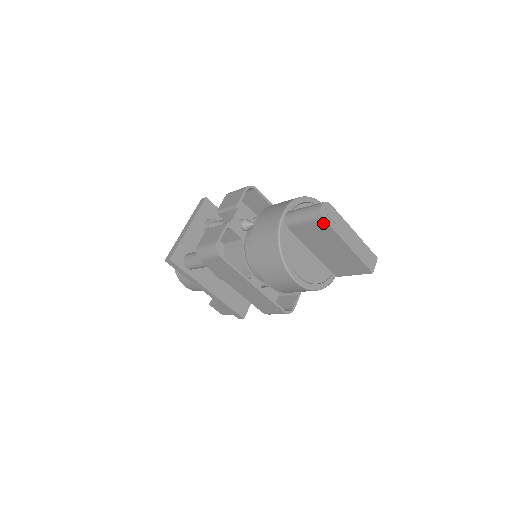
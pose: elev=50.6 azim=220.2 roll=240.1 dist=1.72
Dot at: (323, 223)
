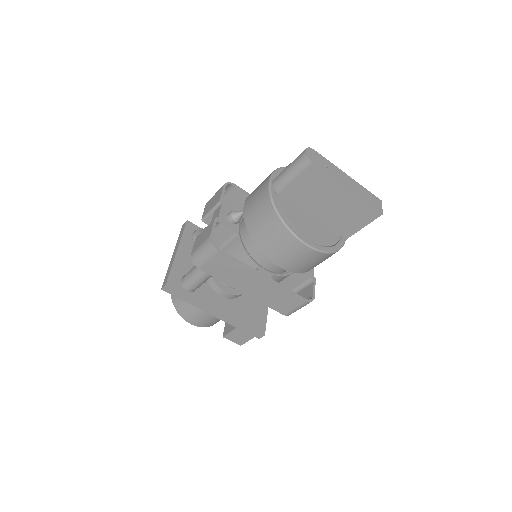
Dot at: (313, 169)
